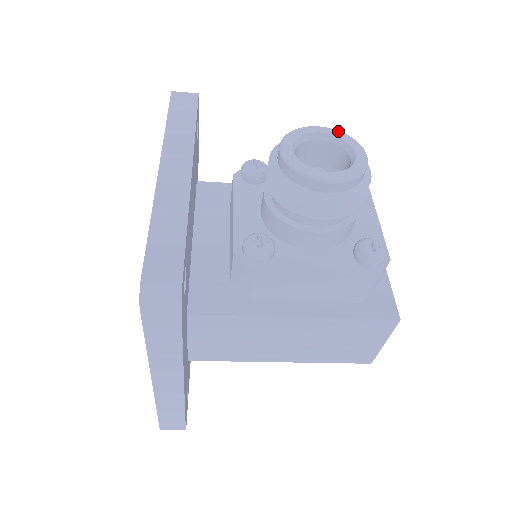
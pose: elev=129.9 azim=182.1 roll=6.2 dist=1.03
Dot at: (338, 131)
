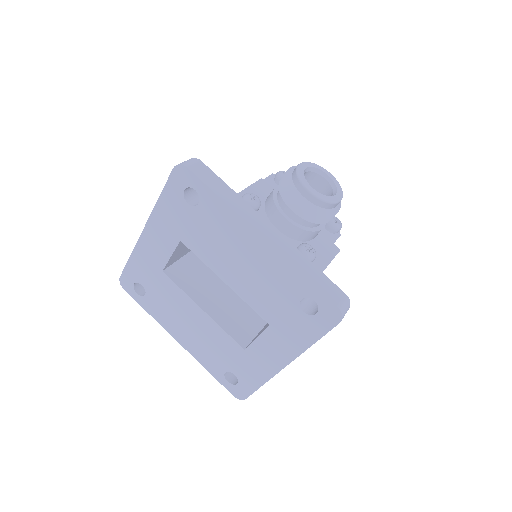
Dot at: (309, 163)
